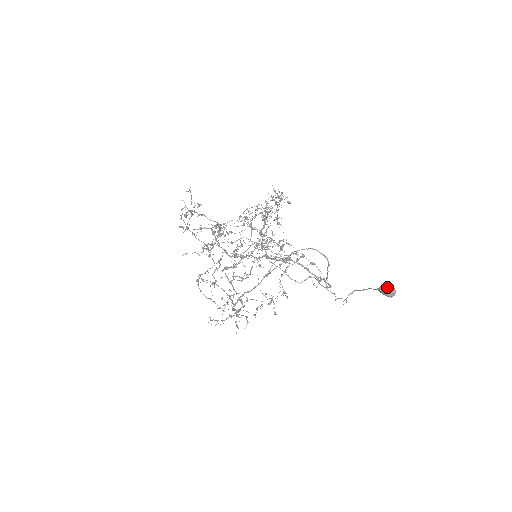
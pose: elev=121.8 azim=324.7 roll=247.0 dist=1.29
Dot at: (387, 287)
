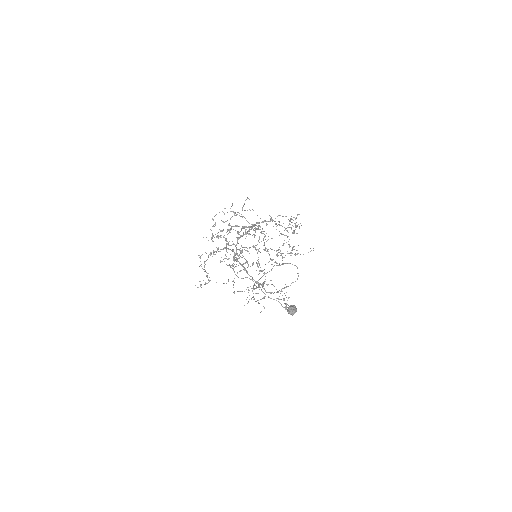
Dot at: (289, 306)
